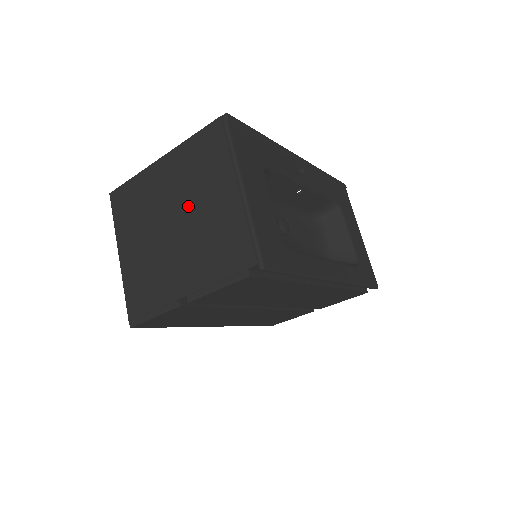
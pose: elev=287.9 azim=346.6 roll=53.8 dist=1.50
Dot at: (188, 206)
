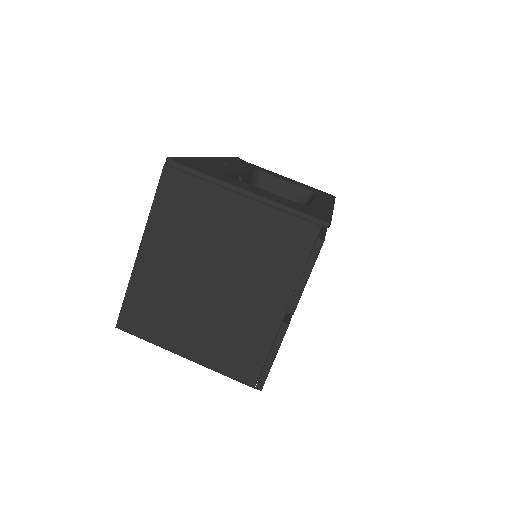
Dot at: (211, 254)
